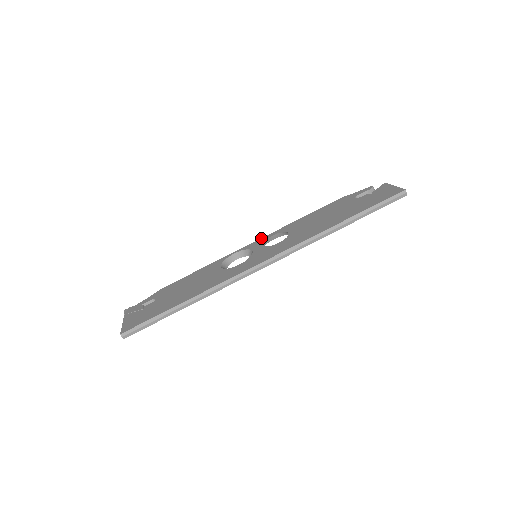
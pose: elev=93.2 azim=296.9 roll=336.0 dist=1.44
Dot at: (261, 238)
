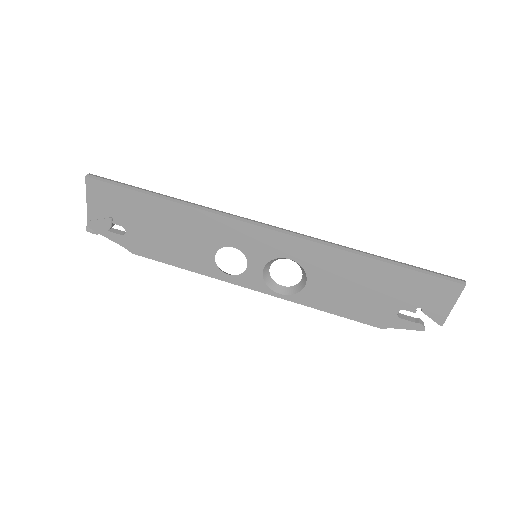
Dot at: occluded
